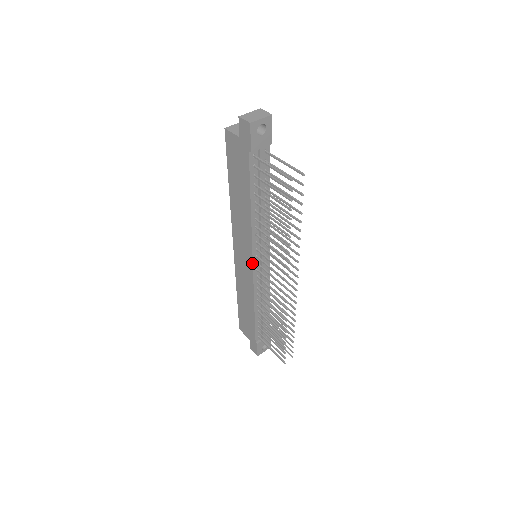
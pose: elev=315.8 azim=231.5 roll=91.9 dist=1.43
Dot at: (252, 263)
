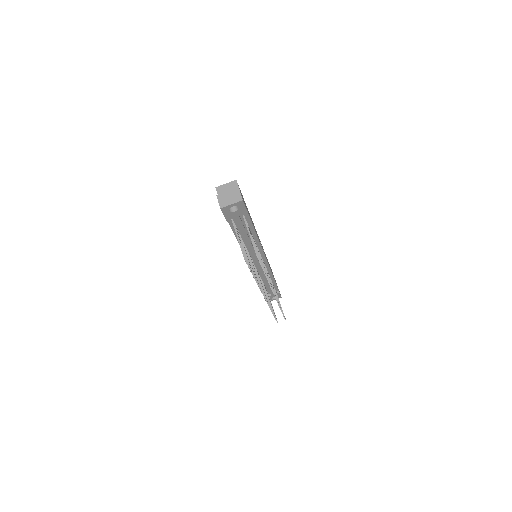
Dot at: occluded
